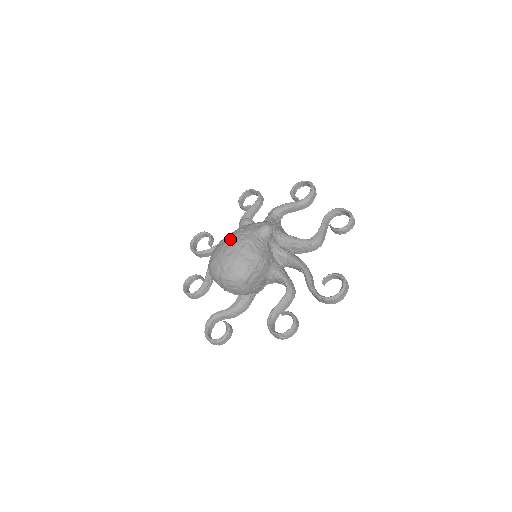
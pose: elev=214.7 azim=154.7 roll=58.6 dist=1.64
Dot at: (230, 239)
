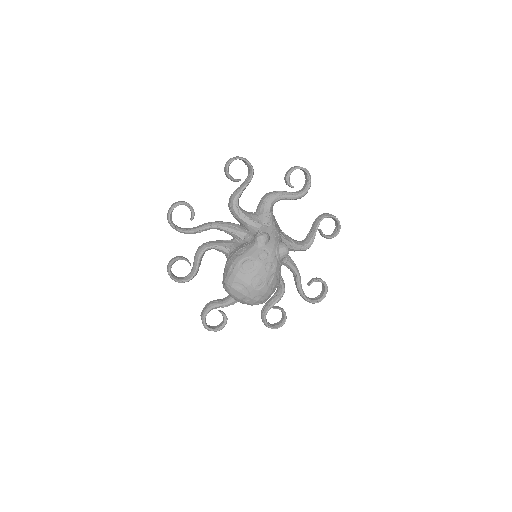
Dot at: (260, 270)
